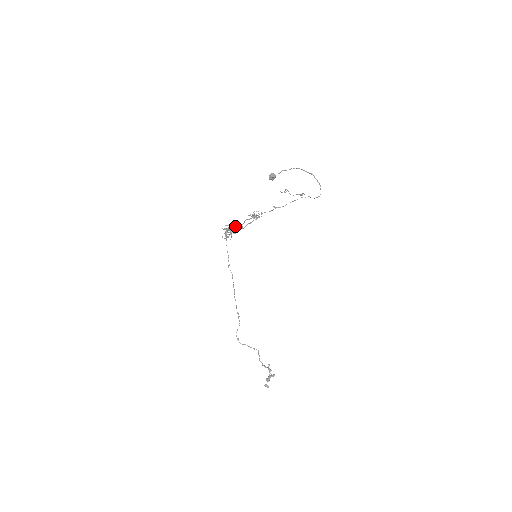
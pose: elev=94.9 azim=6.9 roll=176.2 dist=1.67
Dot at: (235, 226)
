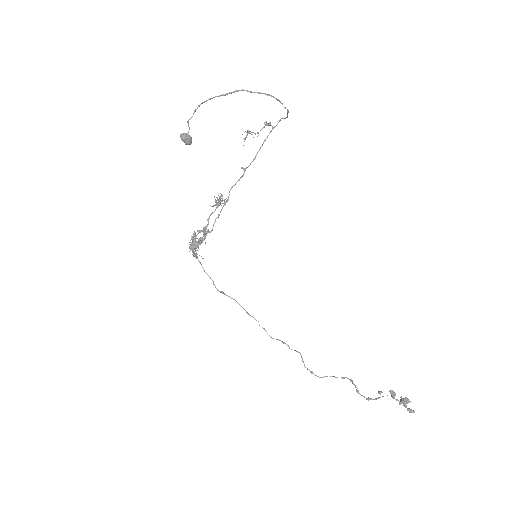
Dot at: occluded
